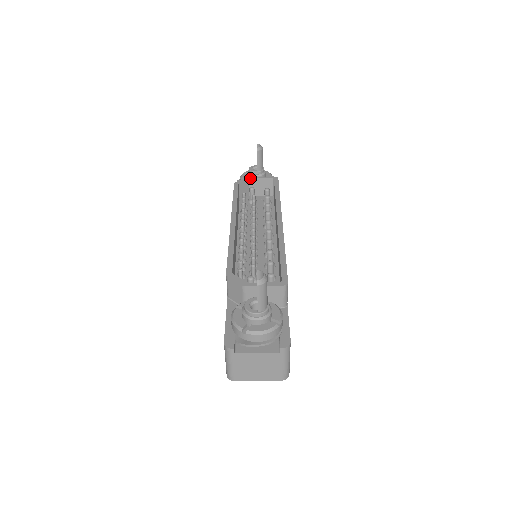
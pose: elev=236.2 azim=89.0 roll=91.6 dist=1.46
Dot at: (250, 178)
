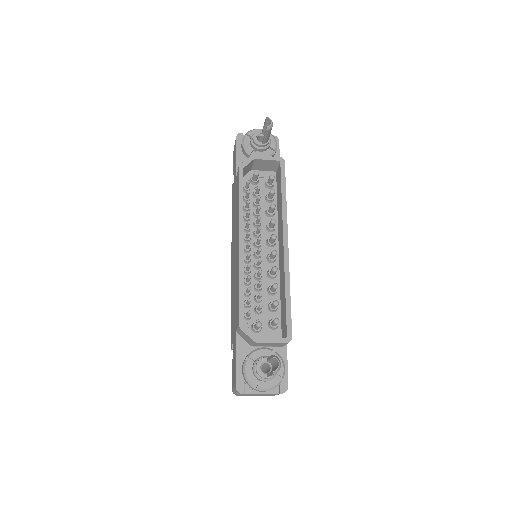
Dot at: (255, 158)
